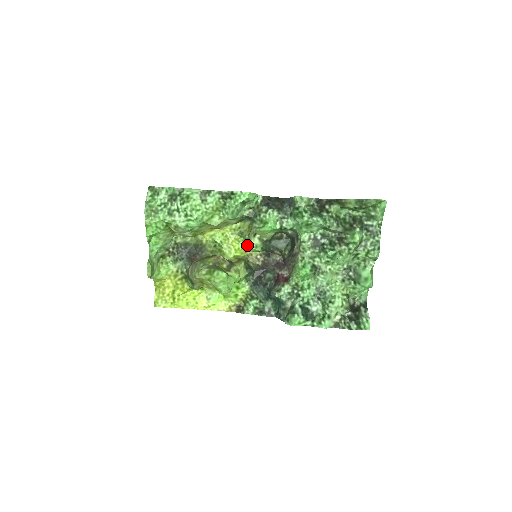
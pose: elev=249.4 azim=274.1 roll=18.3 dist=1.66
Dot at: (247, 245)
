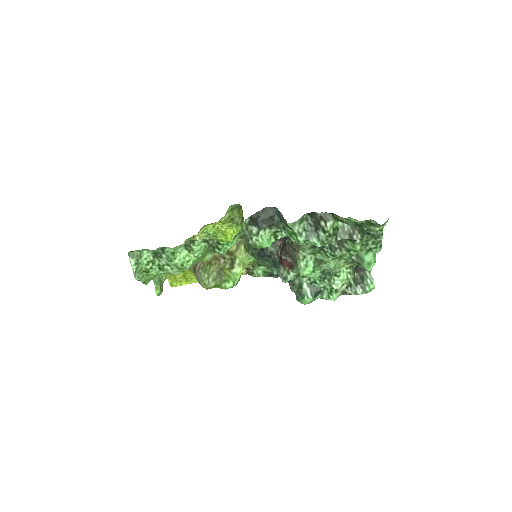
Dot at: occluded
